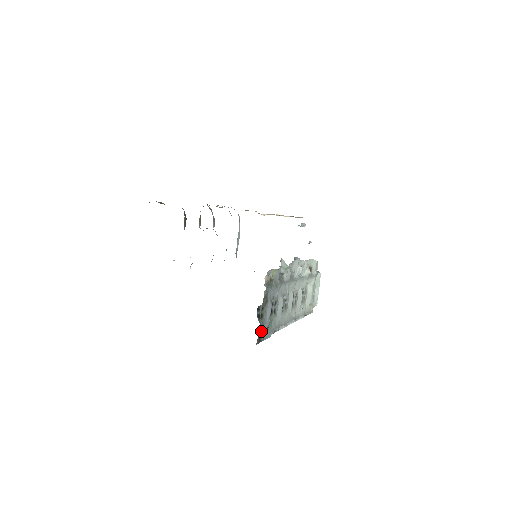
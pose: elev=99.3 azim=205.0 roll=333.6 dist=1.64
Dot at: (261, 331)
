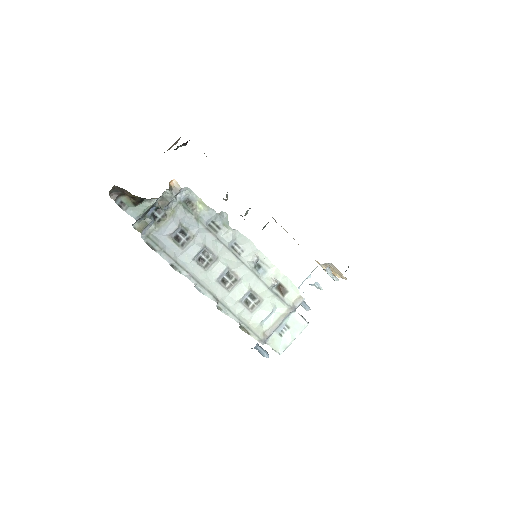
Dot at: (126, 198)
